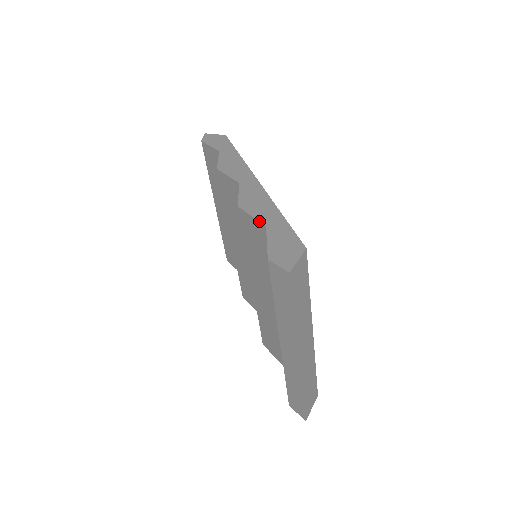
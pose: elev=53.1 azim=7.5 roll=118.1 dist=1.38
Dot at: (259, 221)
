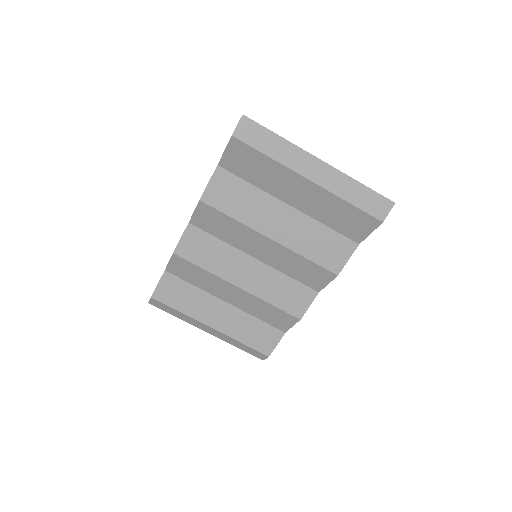
Dot at: (213, 173)
